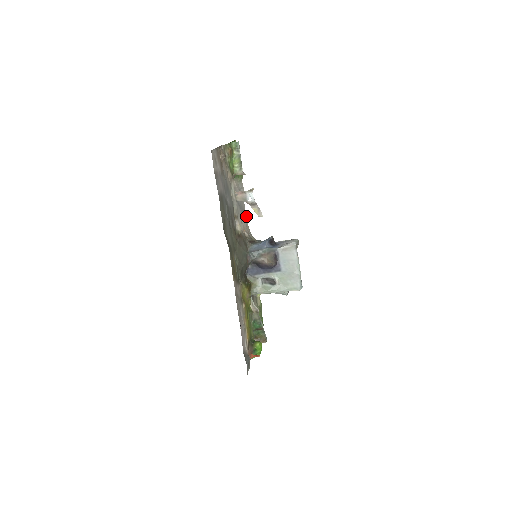
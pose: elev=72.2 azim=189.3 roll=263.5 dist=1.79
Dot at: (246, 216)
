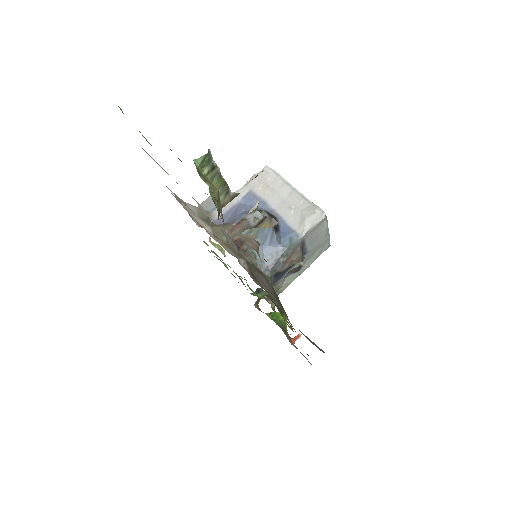
Dot at: occluded
